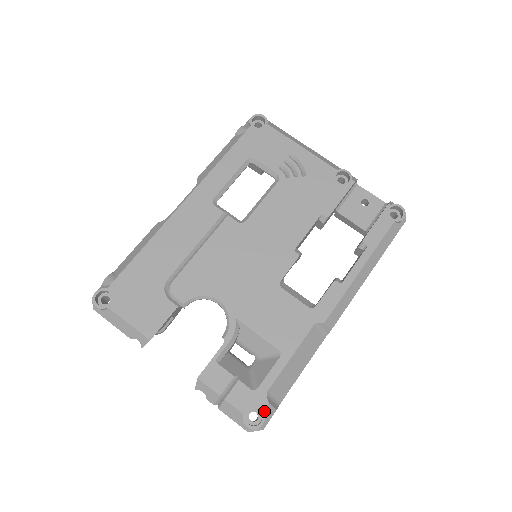
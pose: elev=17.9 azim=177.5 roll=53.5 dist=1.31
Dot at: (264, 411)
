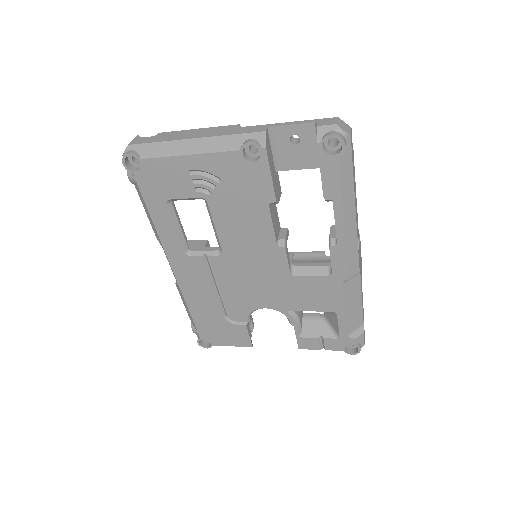
Dot at: (355, 343)
